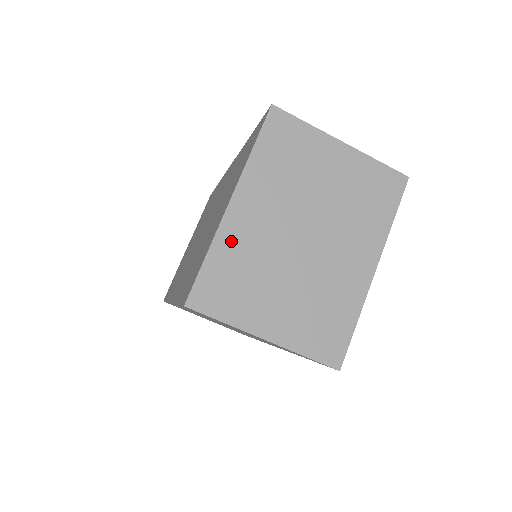
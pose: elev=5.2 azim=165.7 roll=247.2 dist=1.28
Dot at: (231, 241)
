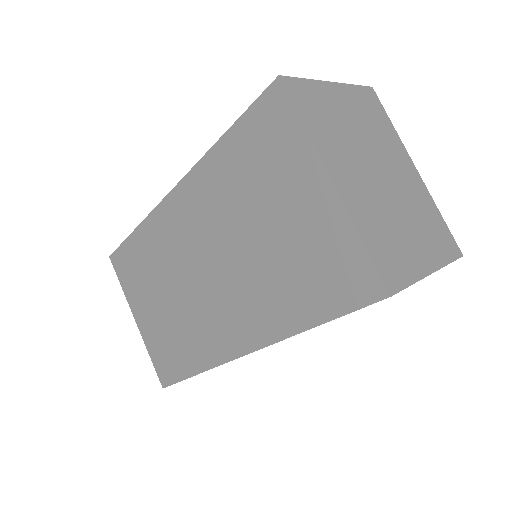
Dot at: (361, 215)
